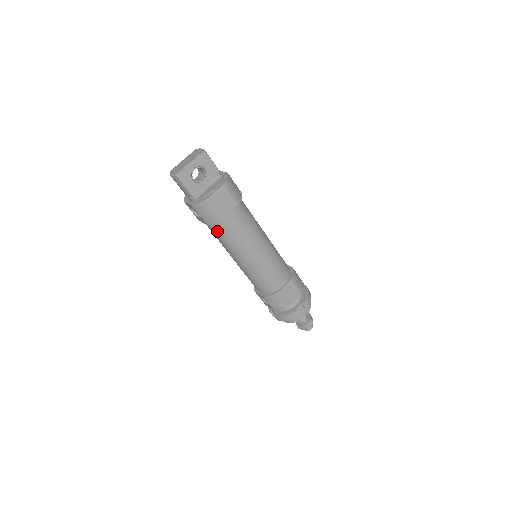
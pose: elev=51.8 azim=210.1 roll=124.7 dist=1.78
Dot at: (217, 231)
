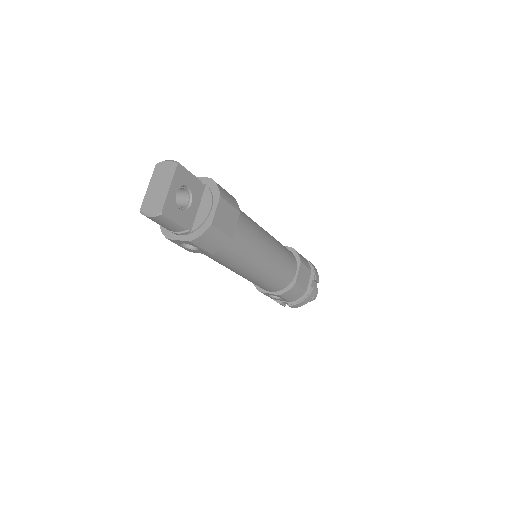
Dot at: (222, 255)
